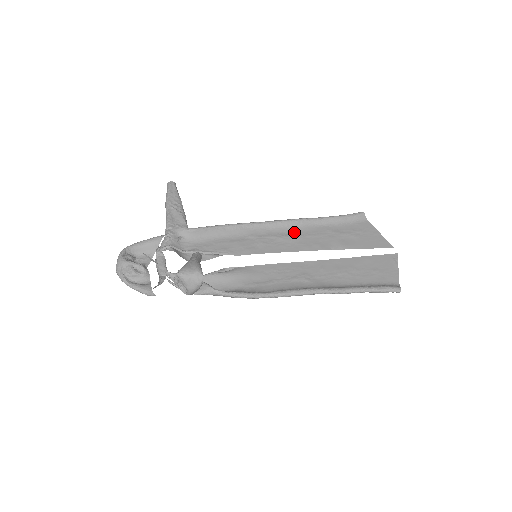
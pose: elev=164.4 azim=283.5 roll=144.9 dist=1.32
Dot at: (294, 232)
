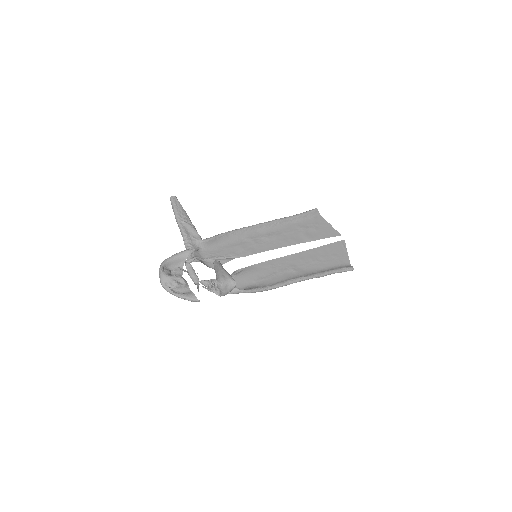
Dot at: (275, 231)
